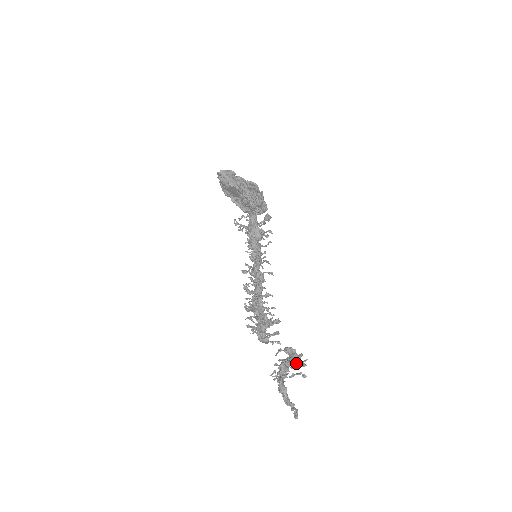
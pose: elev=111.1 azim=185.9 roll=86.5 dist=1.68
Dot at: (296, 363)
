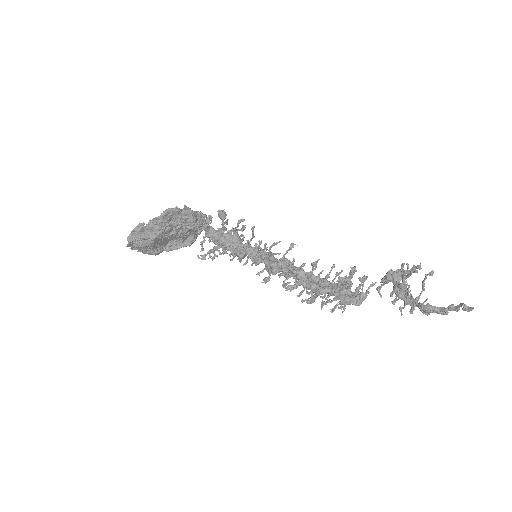
Dot at: (407, 277)
